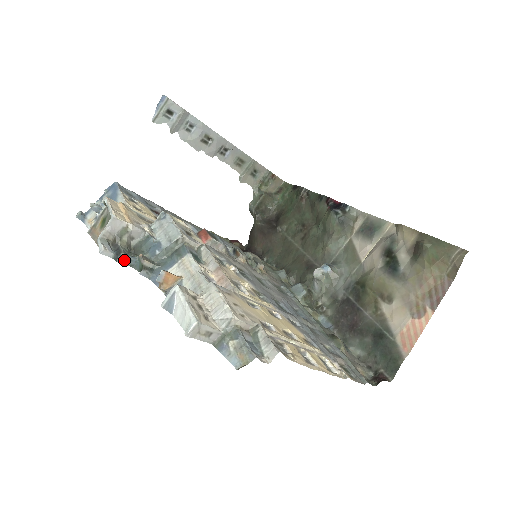
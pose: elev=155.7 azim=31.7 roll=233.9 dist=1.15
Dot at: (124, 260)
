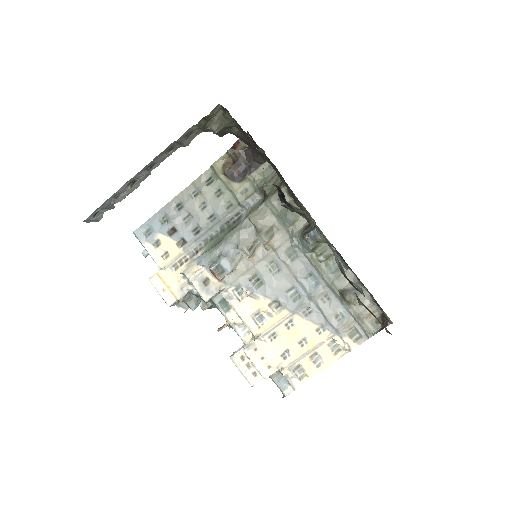
Dot at: (196, 306)
